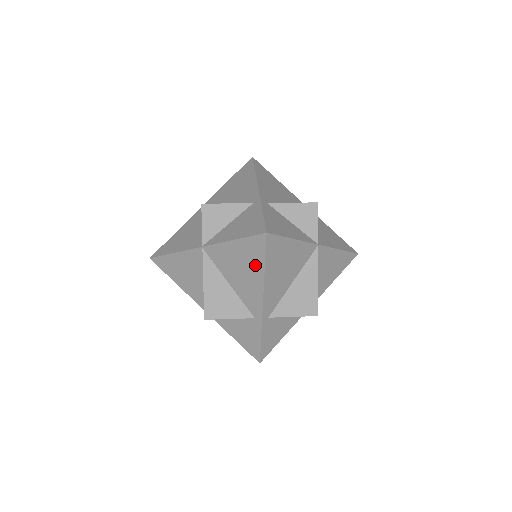
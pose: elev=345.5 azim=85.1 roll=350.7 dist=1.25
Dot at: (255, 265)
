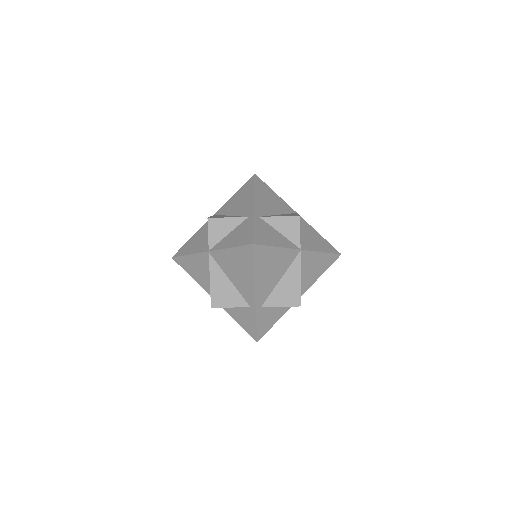
Dot at: (248, 191)
